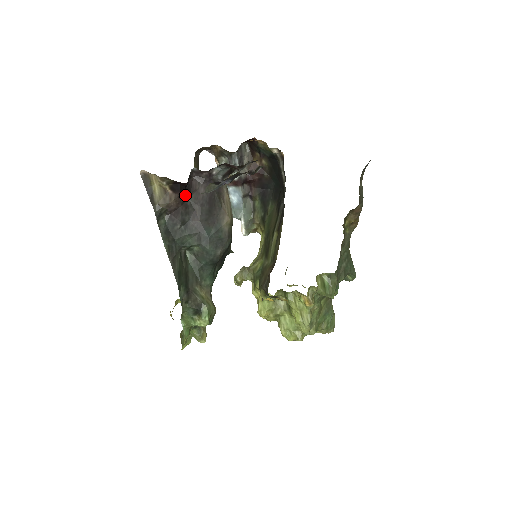
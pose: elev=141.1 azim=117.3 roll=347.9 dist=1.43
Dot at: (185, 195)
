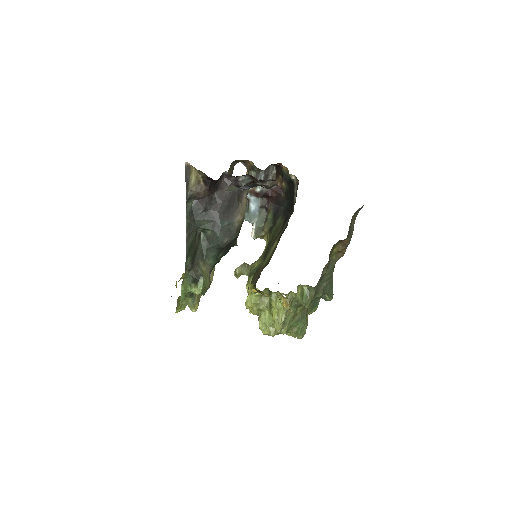
Dot at: (213, 190)
